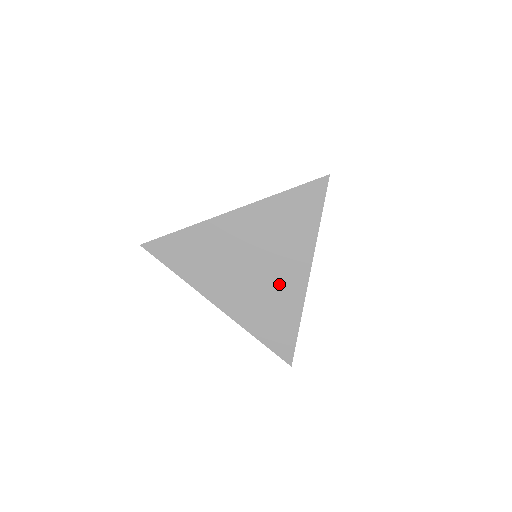
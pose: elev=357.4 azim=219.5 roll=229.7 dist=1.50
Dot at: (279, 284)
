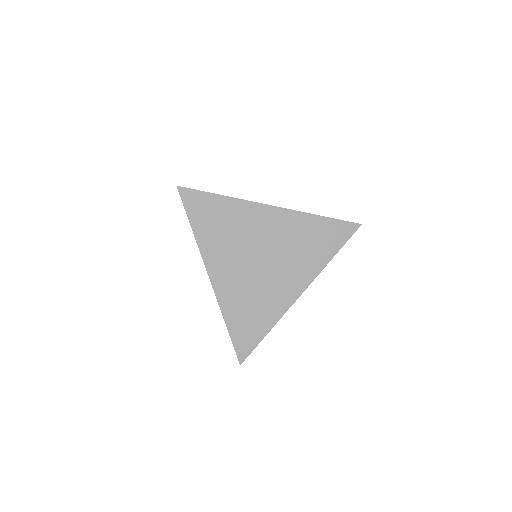
Dot at: (273, 288)
